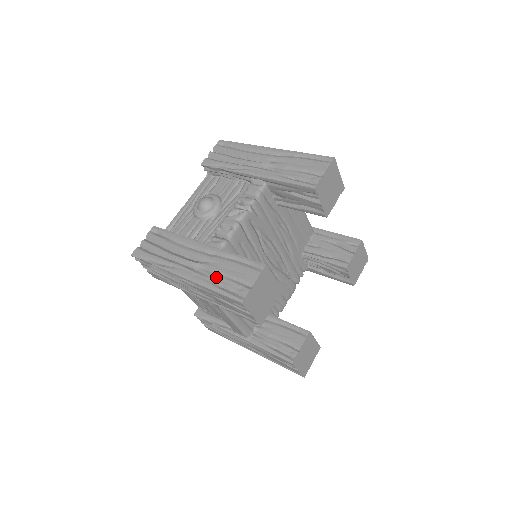
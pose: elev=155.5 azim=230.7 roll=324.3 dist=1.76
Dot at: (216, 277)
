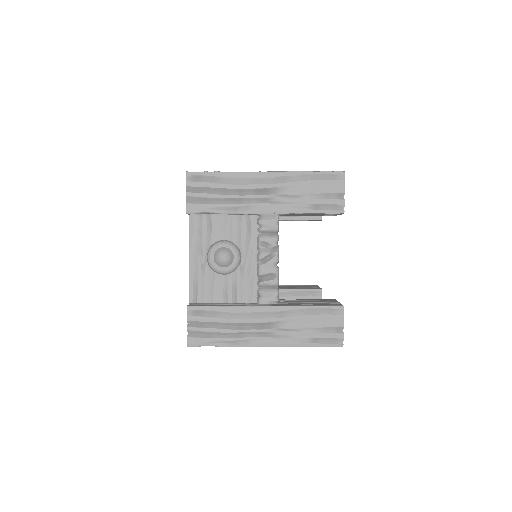
Dot at: (303, 334)
